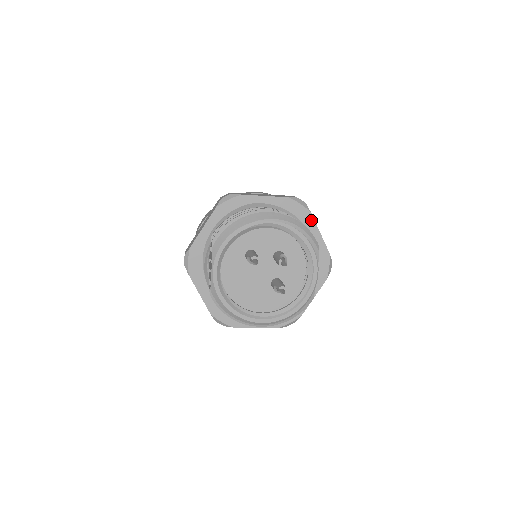
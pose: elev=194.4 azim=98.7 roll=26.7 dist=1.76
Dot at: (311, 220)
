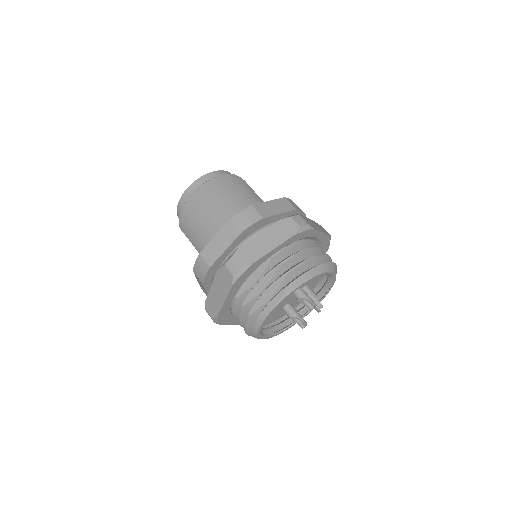
Dot at: occluded
